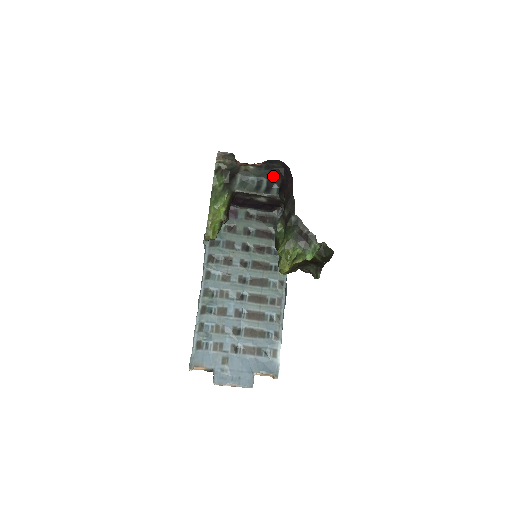
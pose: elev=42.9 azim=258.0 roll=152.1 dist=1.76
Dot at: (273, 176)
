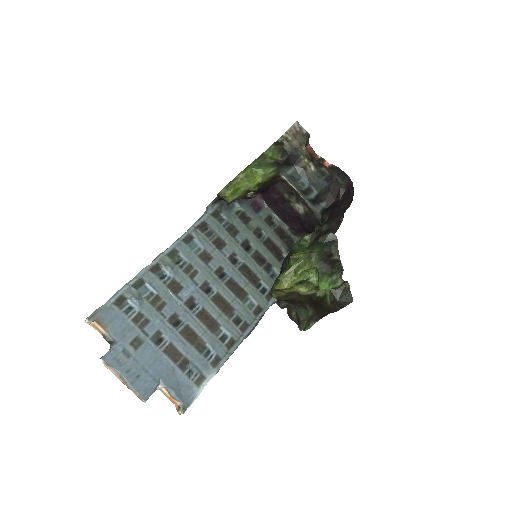
Dot at: (328, 192)
